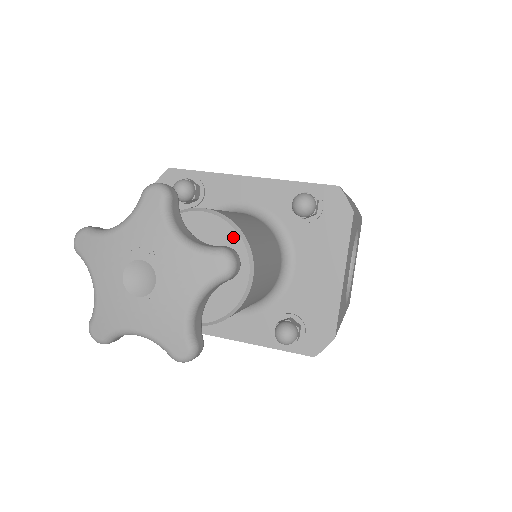
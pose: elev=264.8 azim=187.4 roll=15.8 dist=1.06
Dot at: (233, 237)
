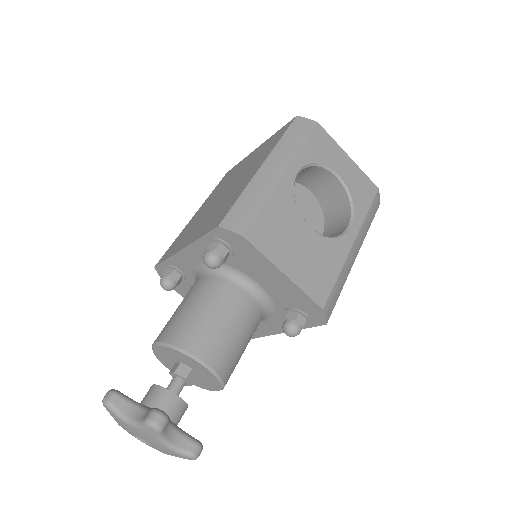
Dot at: (178, 353)
